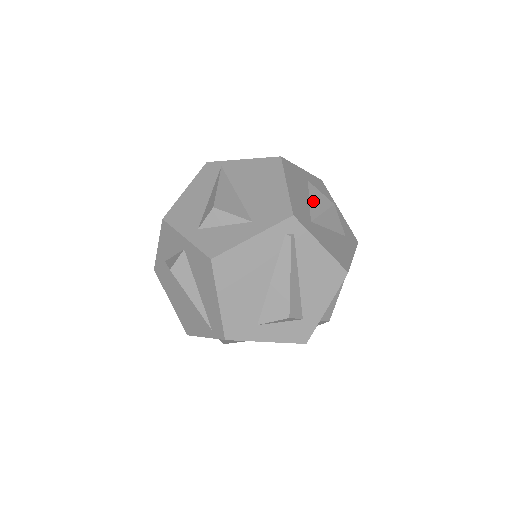
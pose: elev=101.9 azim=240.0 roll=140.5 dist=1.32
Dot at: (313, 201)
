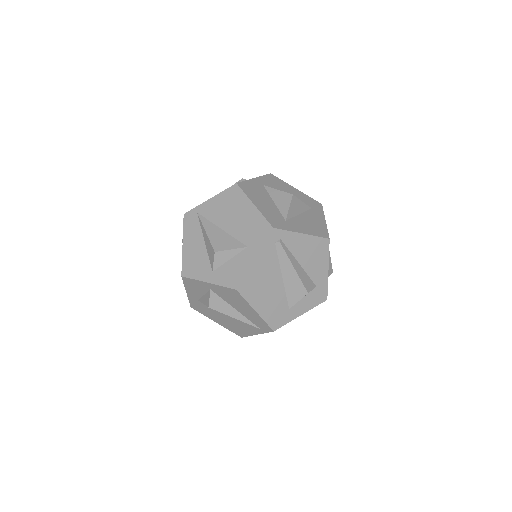
Dot at: (277, 202)
